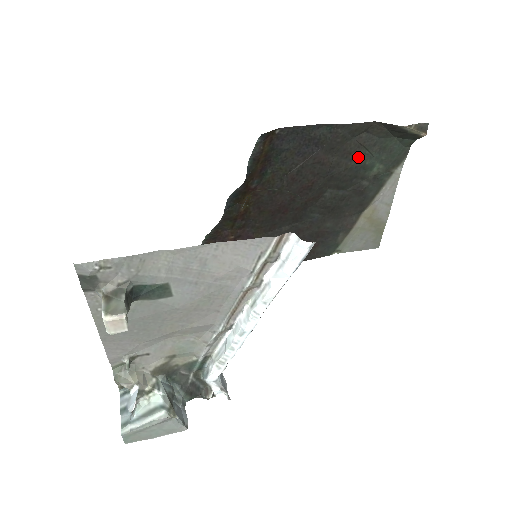
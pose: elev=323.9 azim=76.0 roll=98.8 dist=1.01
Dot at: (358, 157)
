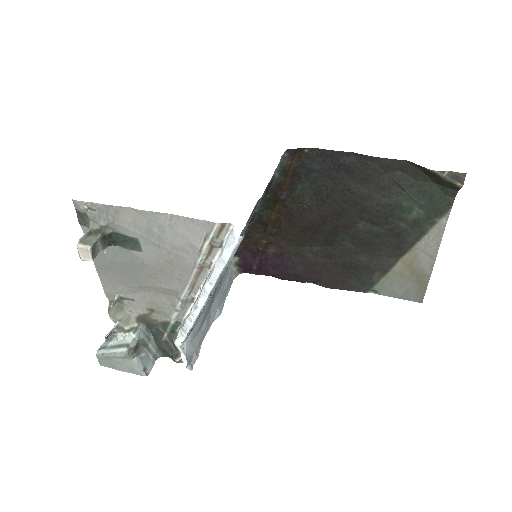
Dot at: (393, 195)
